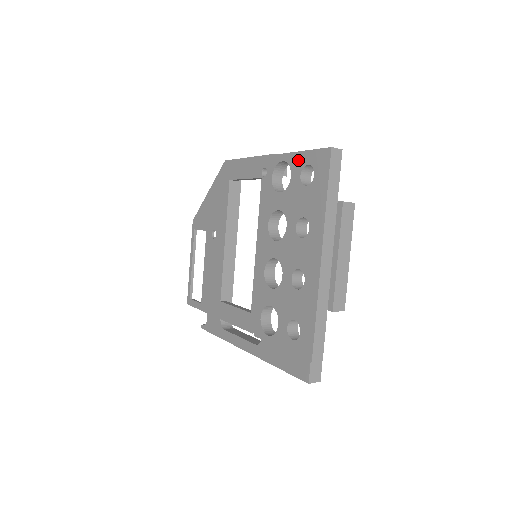
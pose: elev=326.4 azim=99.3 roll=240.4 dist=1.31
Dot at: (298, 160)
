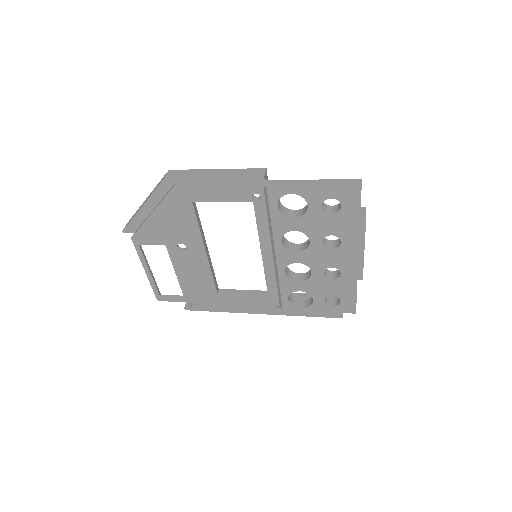
Dot at: (316, 194)
